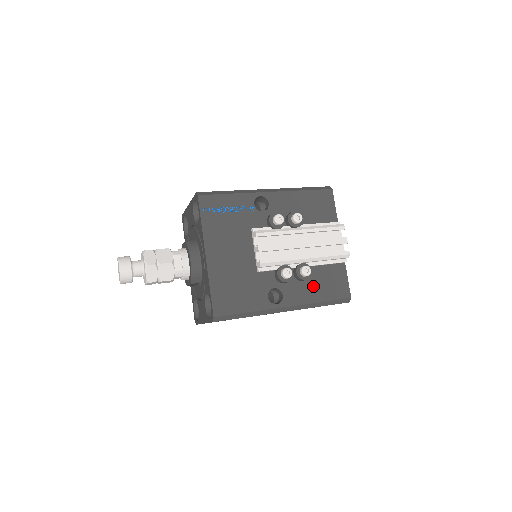
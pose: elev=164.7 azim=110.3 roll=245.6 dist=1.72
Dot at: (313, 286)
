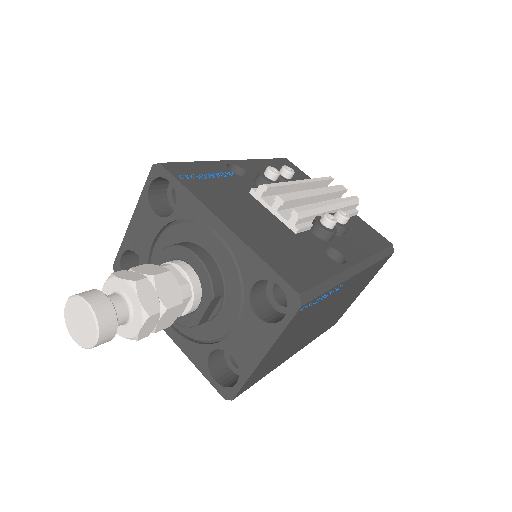
Dot at: (355, 239)
